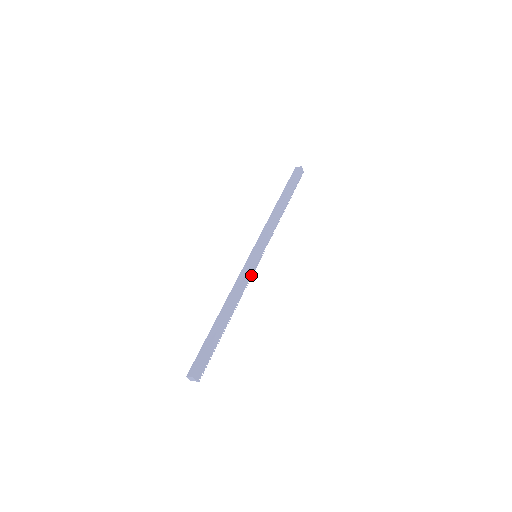
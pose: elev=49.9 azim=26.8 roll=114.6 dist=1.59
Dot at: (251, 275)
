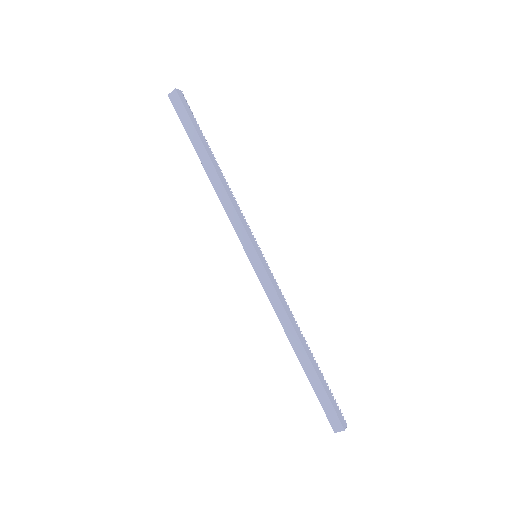
Dot at: (274, 281)
